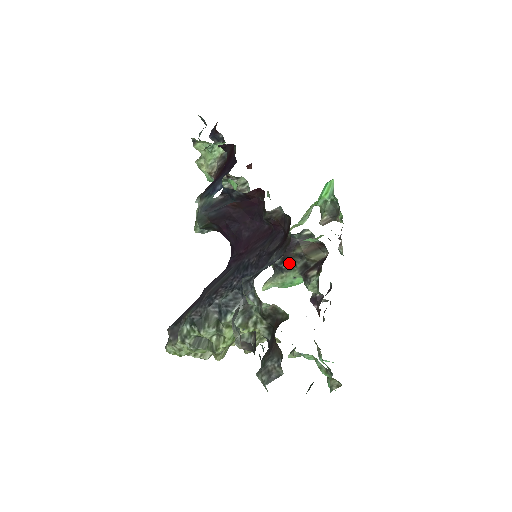
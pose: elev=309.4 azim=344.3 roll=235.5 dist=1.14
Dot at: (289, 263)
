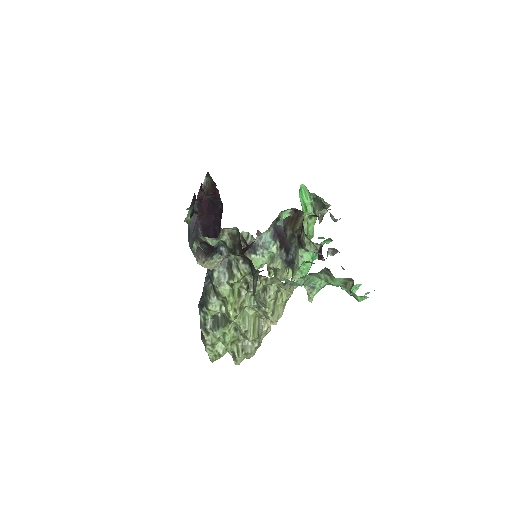
Dot at: (291, 250)
